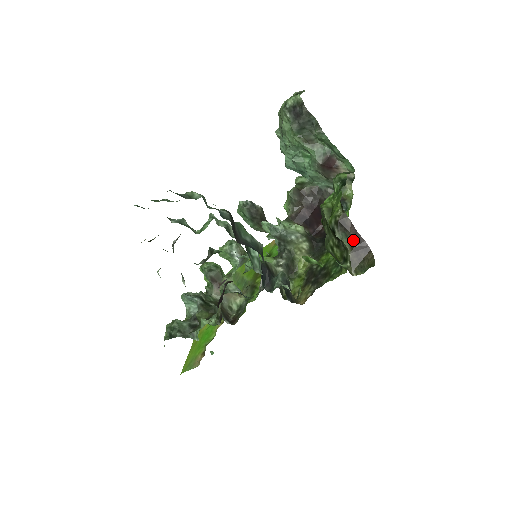
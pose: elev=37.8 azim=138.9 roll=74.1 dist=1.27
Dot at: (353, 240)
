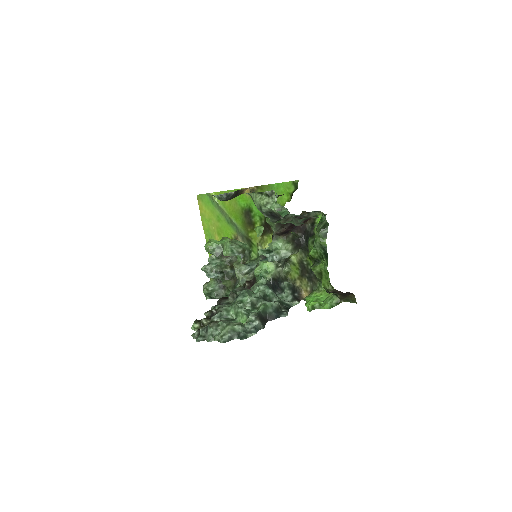
Dot at: (341, 295)
